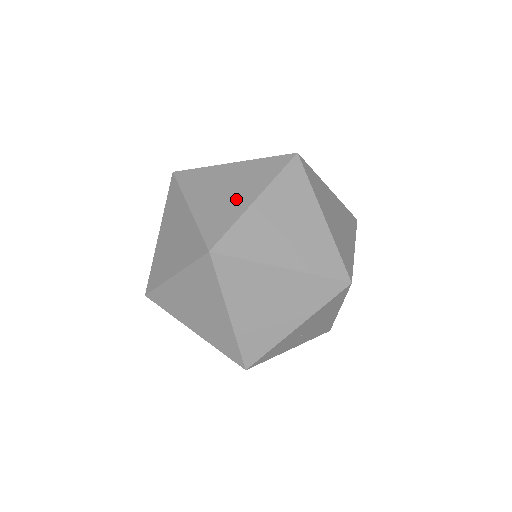
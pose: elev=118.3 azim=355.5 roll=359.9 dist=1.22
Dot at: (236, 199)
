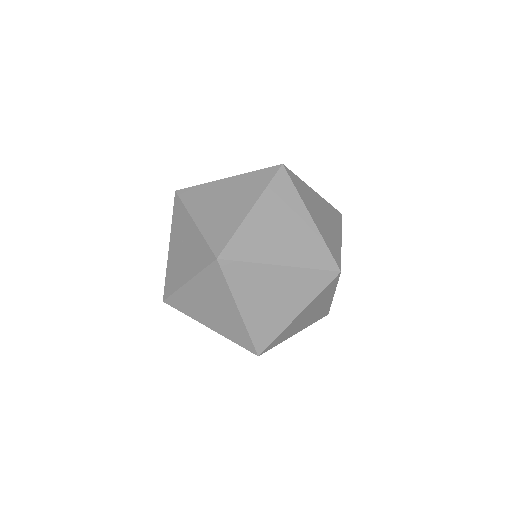
Dot at: (301, 229)
